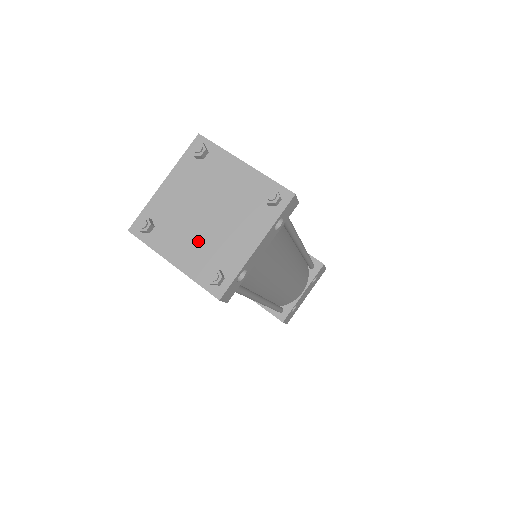
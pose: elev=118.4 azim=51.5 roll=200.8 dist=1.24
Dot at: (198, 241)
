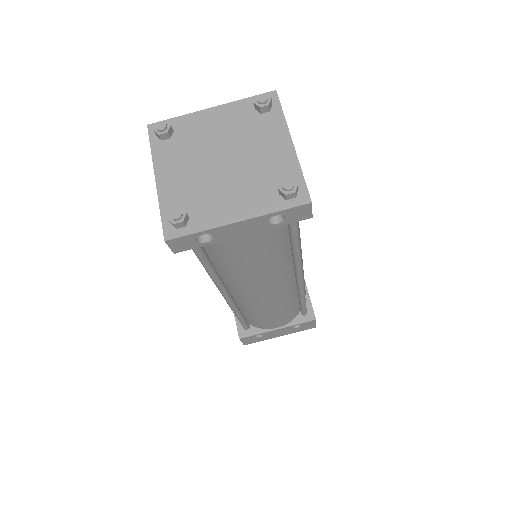
Dot at: (194, 177)
